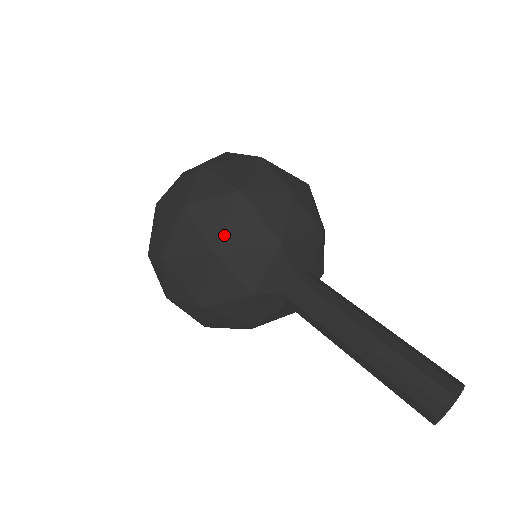
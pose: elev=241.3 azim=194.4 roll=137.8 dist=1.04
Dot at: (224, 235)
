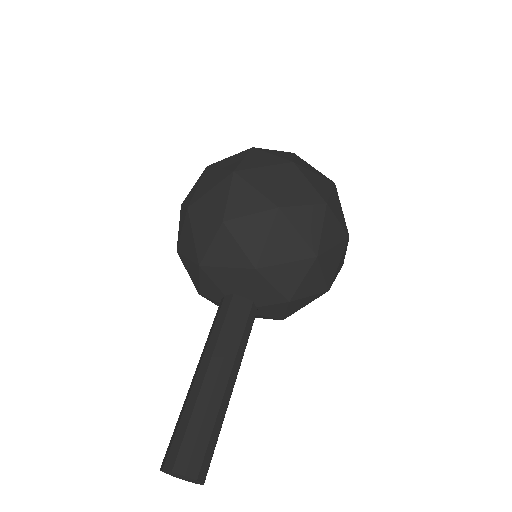
Dot at: (180, 241)
